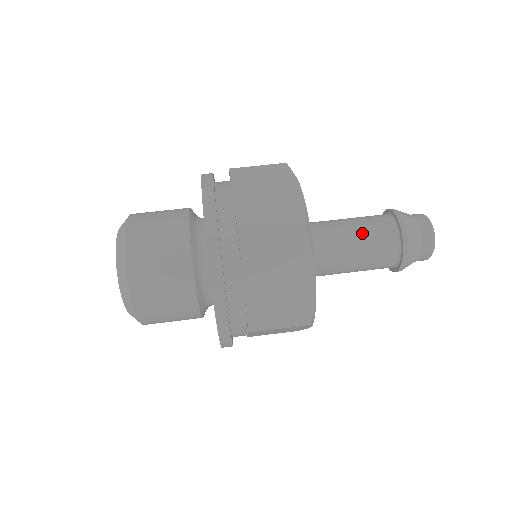
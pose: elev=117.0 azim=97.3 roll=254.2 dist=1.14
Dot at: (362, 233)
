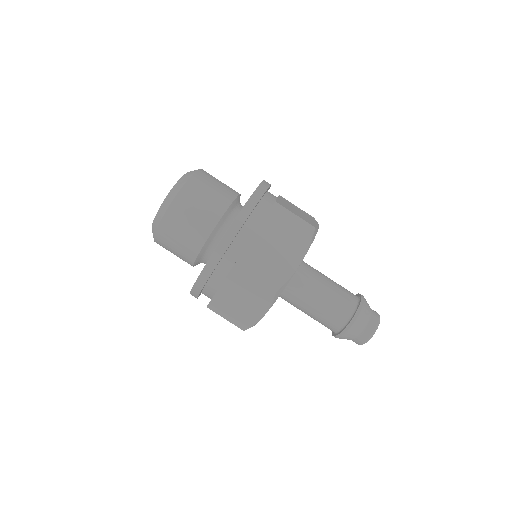
Dot at: (326, 303)
